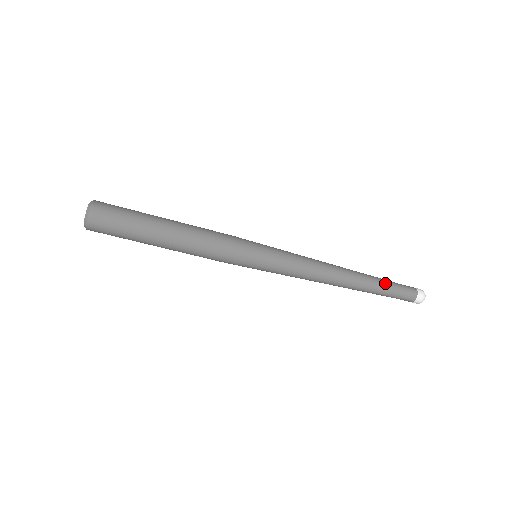
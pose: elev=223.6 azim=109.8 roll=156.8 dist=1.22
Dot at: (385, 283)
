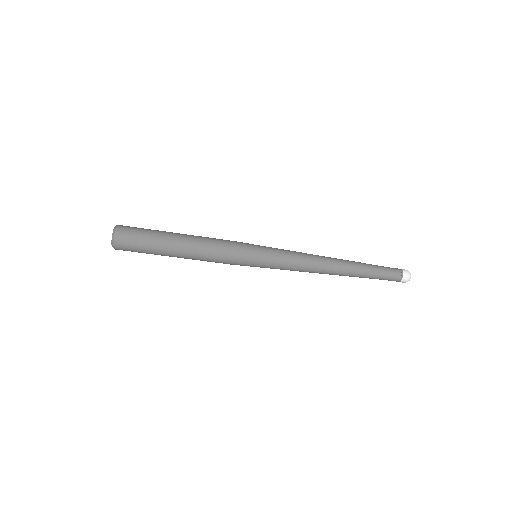
Dot at: (372, 272)
